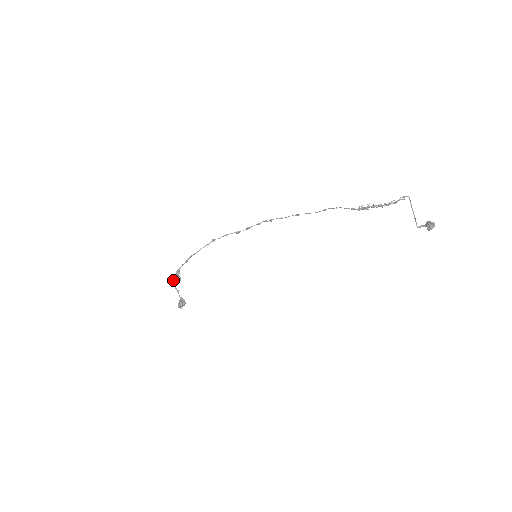
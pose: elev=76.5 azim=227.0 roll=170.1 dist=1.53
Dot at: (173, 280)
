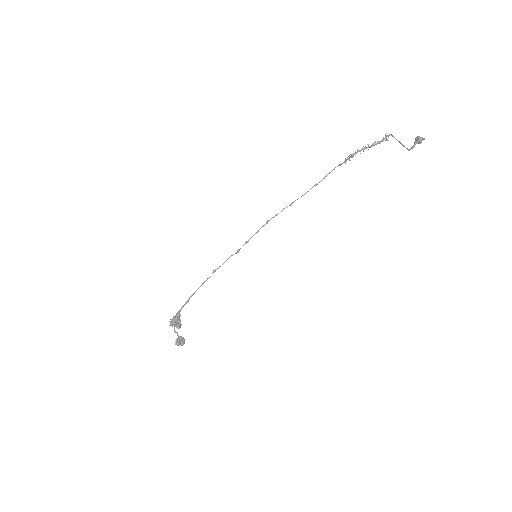
Dot at: (172, 322)
